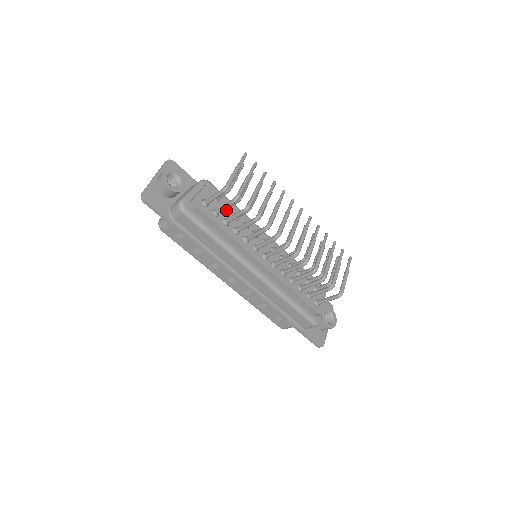
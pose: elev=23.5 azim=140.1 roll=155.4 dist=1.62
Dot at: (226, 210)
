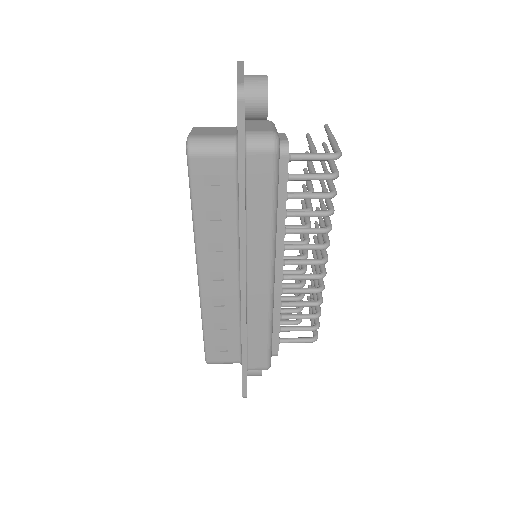
Dot at: occluded
